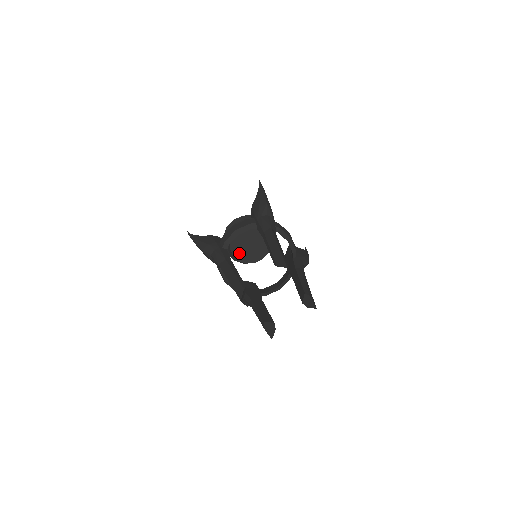
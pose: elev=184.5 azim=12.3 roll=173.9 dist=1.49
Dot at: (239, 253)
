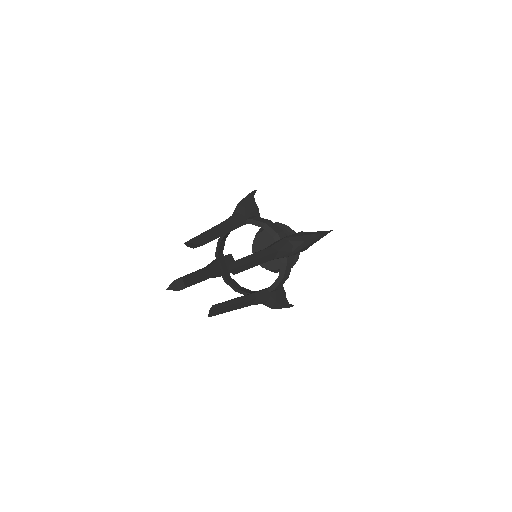
Dot at: (266, 263)
